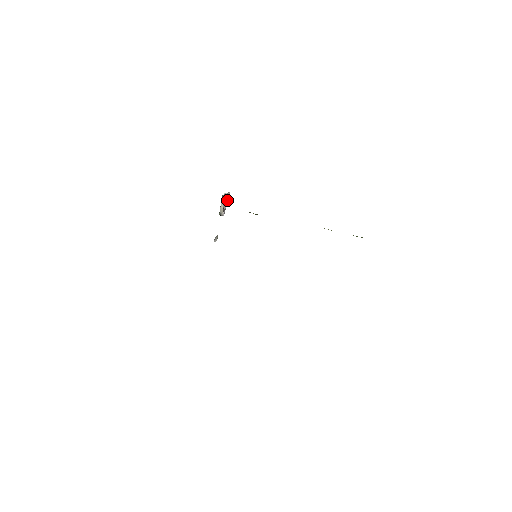
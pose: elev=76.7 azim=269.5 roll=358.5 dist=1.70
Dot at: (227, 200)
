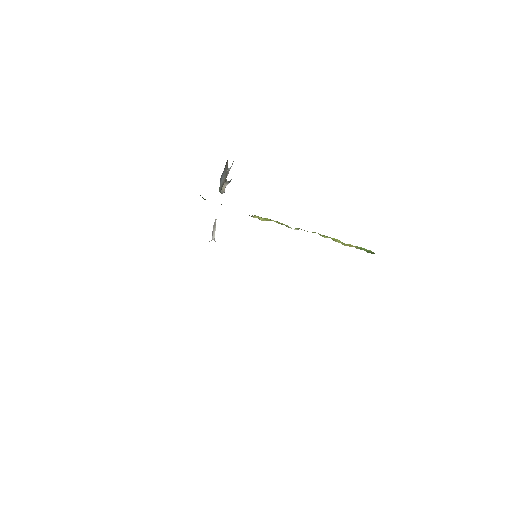
Dot at: occluded
